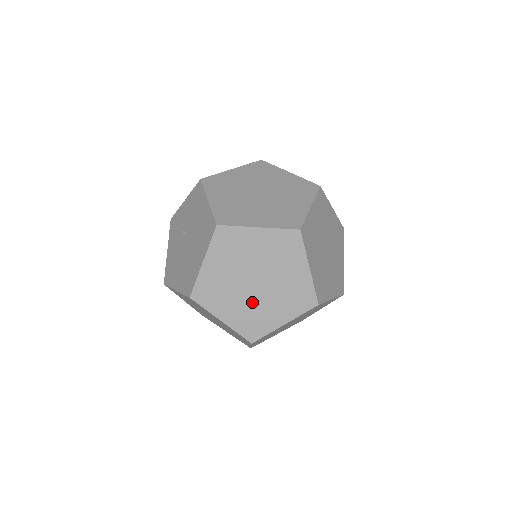
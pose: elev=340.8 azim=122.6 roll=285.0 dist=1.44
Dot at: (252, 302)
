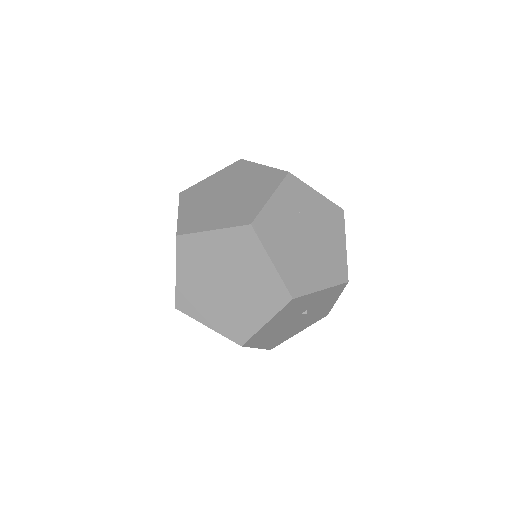
Dot at: occluded
